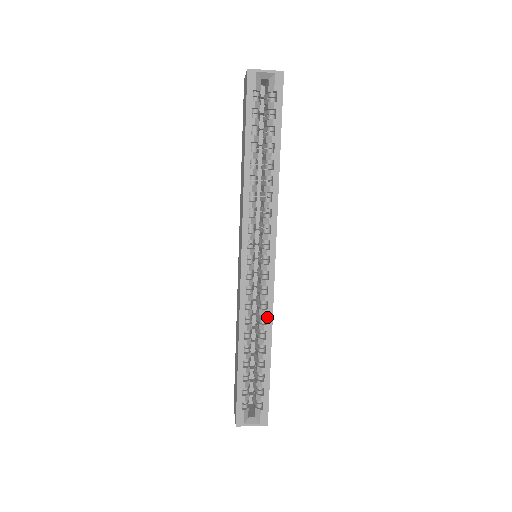
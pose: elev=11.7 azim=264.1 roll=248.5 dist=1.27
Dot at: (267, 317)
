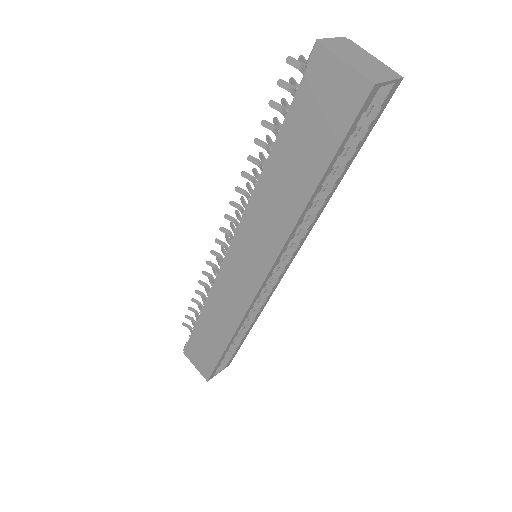
Dot at: (261, 309)
